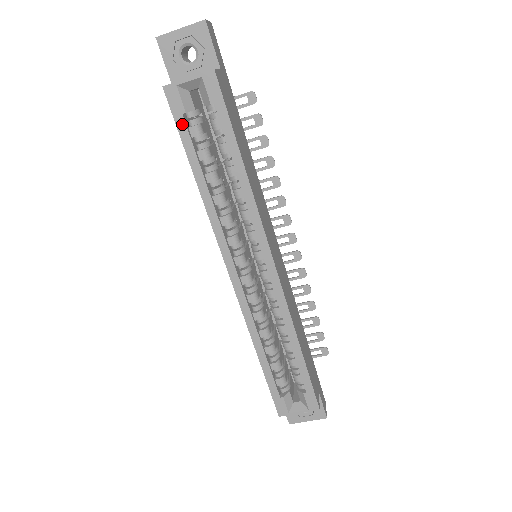
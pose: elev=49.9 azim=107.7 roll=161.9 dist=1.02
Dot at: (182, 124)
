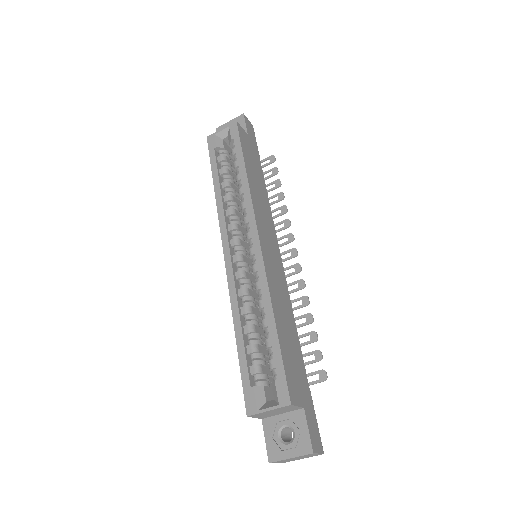
Dot at: (213, 154)
